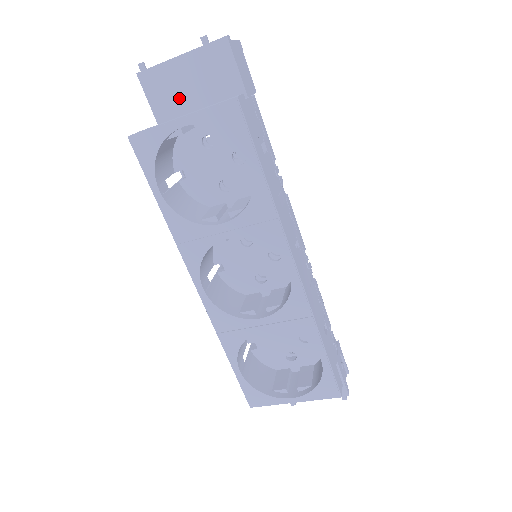
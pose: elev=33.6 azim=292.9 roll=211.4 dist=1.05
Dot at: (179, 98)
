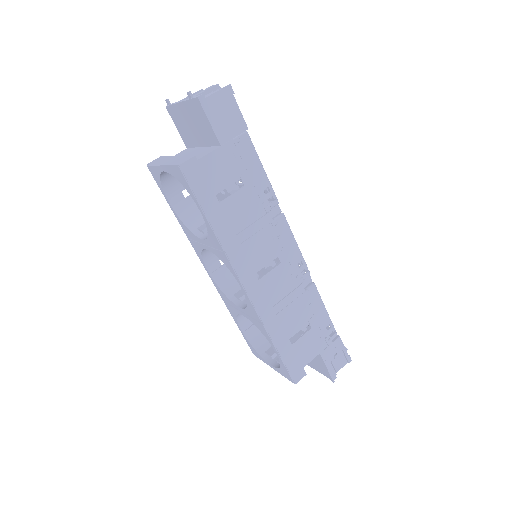
Dot at: (189, 131)
